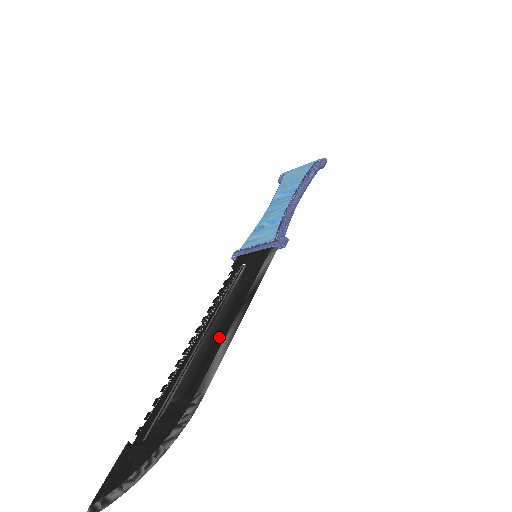
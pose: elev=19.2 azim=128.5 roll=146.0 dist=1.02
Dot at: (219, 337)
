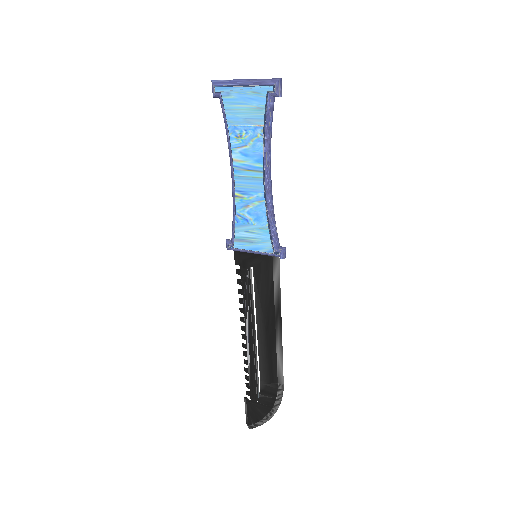
Dot at: (271, 346)
